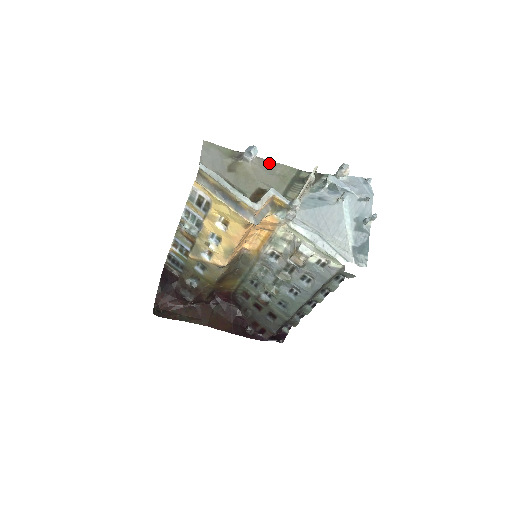
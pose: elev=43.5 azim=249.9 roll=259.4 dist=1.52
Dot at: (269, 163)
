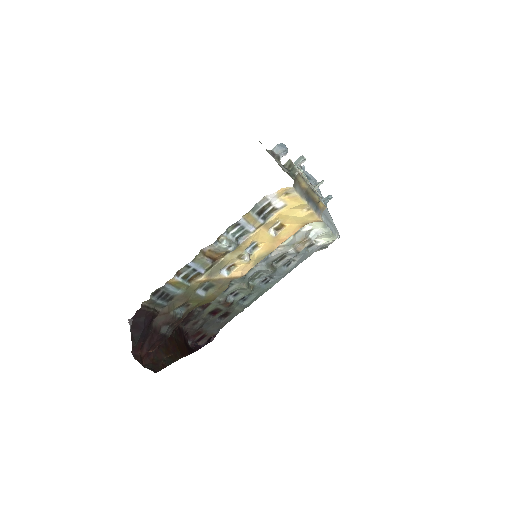
Dot at: occluded
